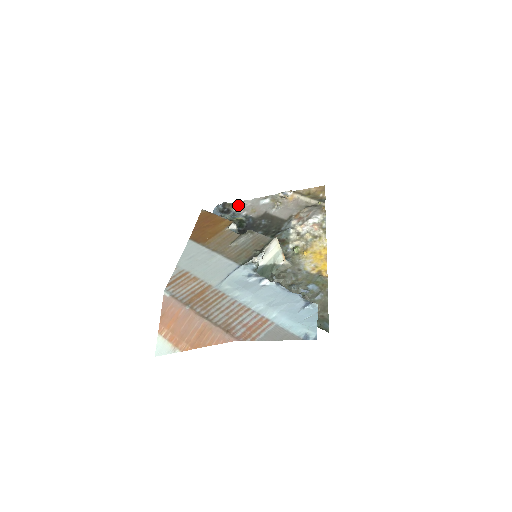
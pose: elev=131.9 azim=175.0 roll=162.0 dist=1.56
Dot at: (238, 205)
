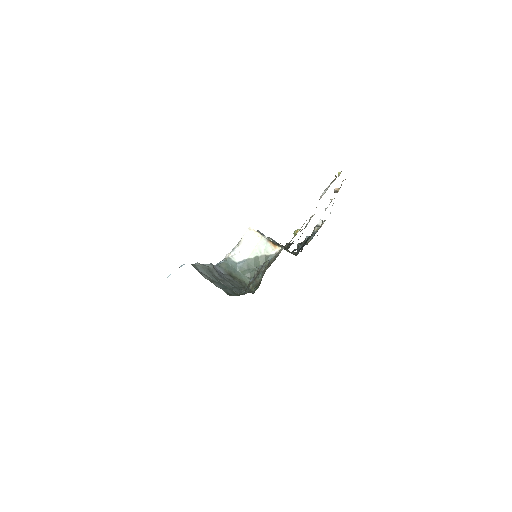
Dot at: (321, 225)
